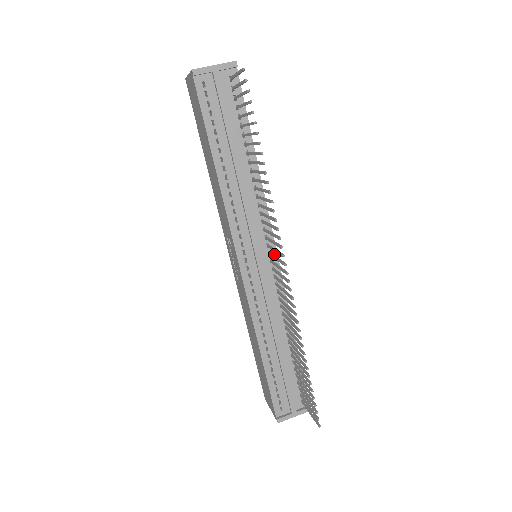
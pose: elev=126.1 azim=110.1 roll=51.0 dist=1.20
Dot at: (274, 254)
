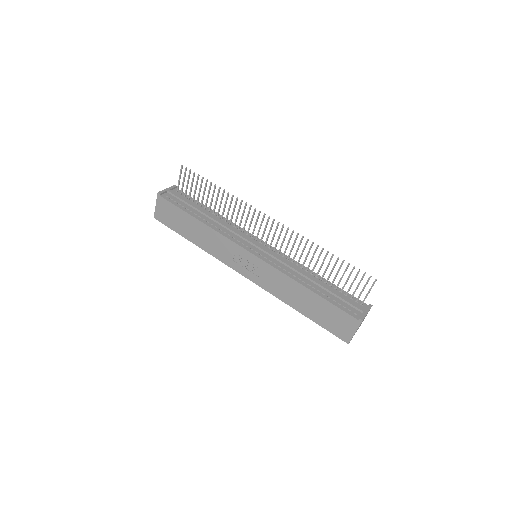
Dot at: (263, 242)
